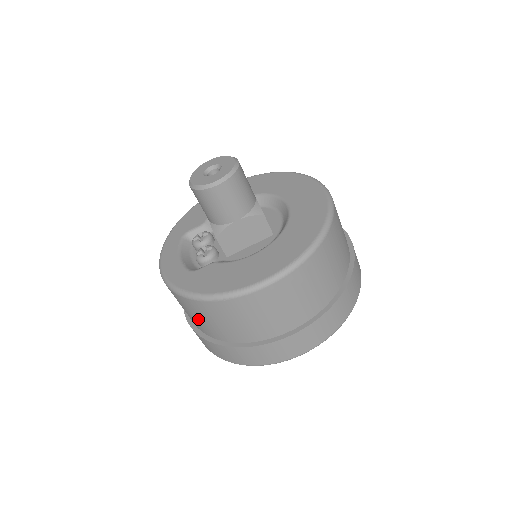
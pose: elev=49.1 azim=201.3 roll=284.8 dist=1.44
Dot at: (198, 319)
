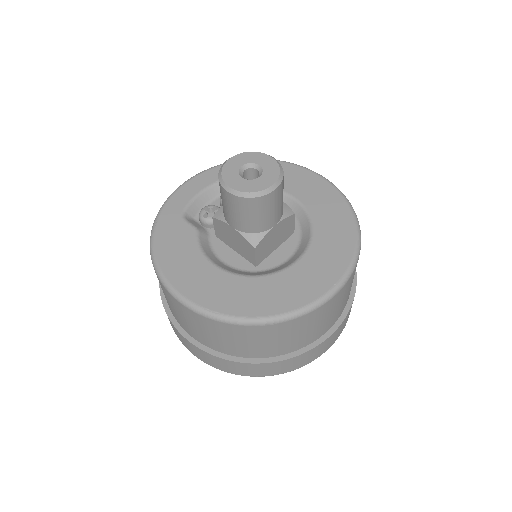
Dot at: occluded
